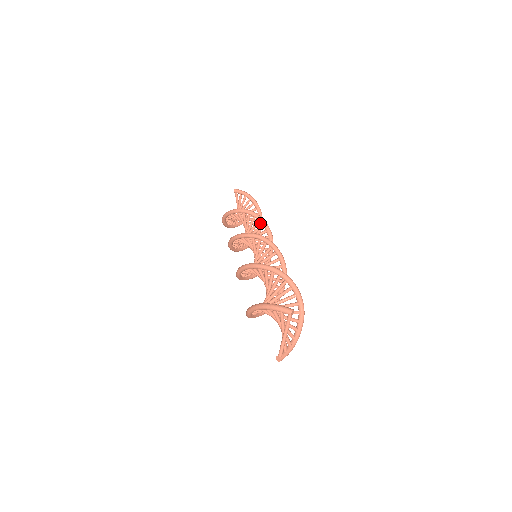
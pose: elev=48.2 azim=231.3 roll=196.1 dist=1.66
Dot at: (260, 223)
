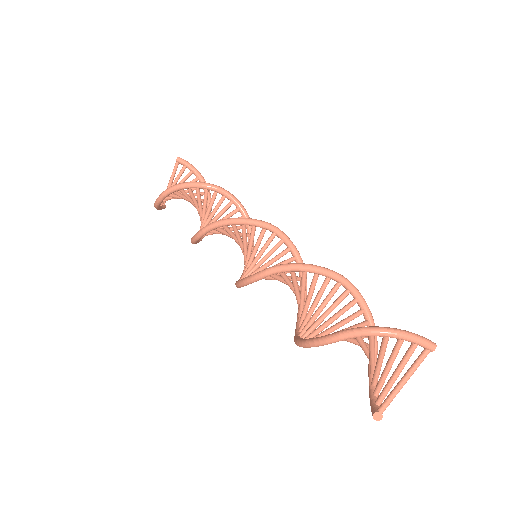
Dot at: (209, 214)
